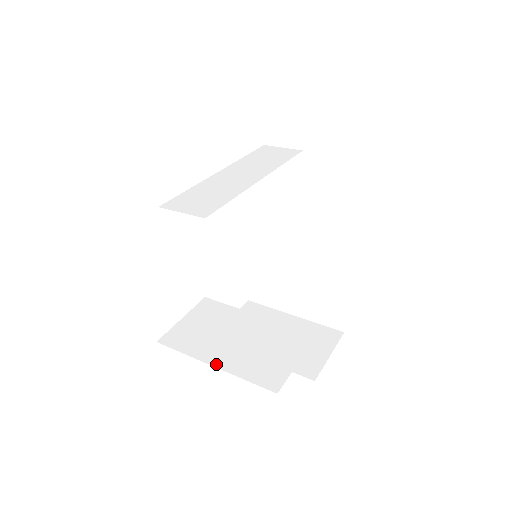
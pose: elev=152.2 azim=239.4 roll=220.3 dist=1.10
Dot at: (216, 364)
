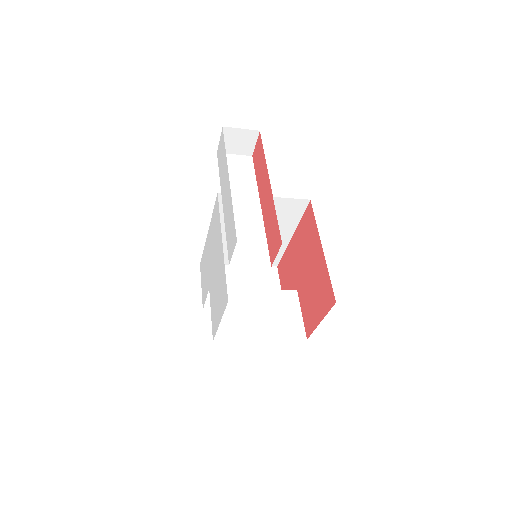
Dot at: (262, 338)
